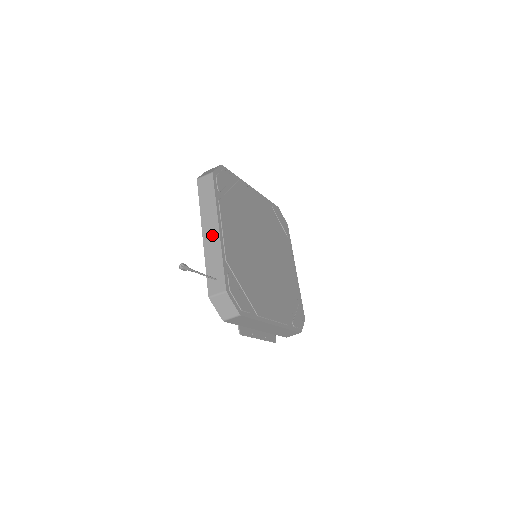
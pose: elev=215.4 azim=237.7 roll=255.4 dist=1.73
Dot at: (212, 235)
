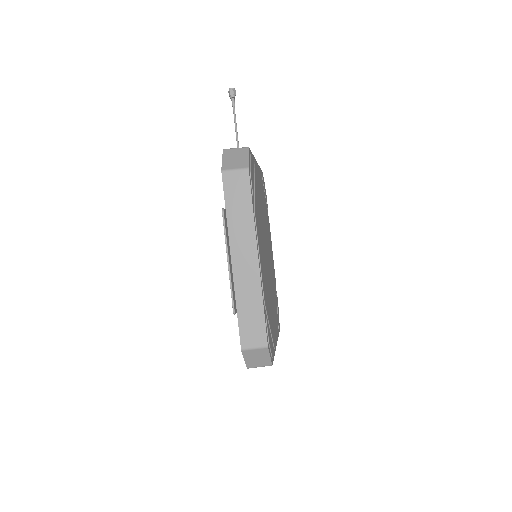
Dot at: occluded
